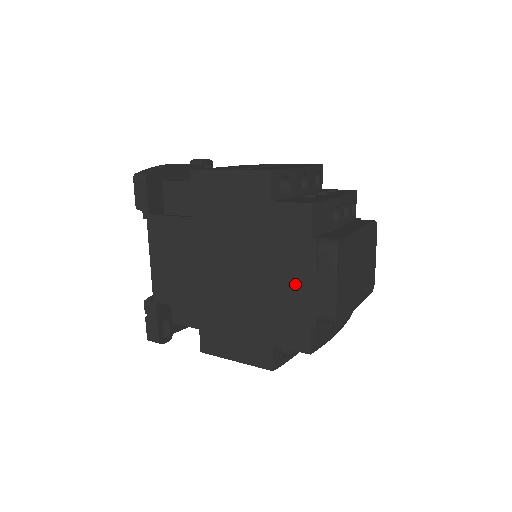
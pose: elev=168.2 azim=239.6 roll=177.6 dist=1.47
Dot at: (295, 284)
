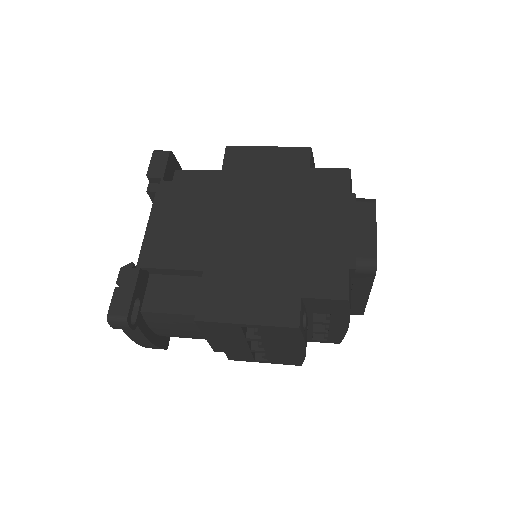
Dot at: (332, 232)
